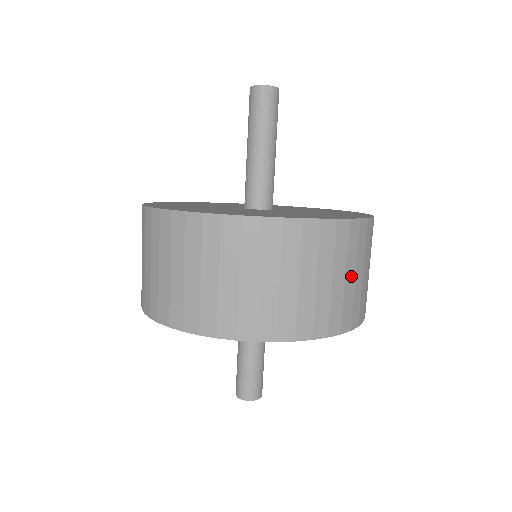
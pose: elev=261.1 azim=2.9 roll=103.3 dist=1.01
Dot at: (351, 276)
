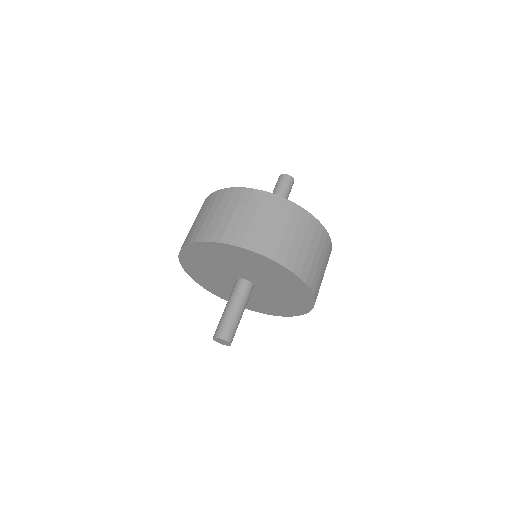
Dot at: (321, 263)
